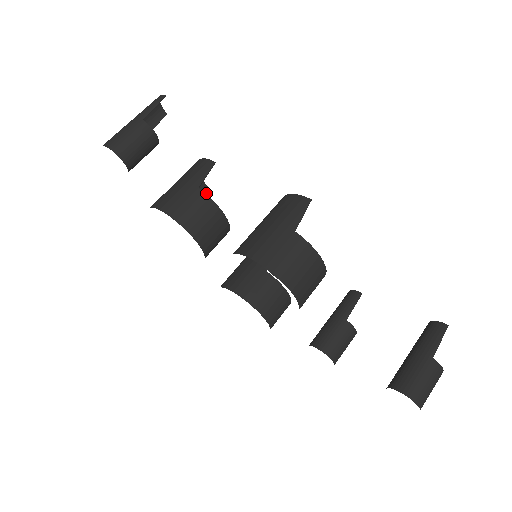
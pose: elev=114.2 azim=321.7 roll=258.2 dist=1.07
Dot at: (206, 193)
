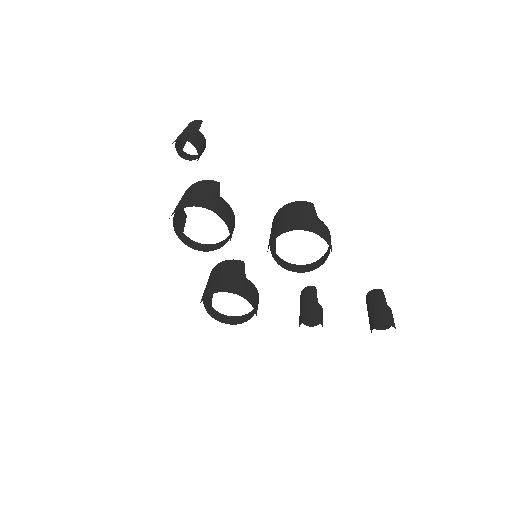
Dot at: (184, 216)
